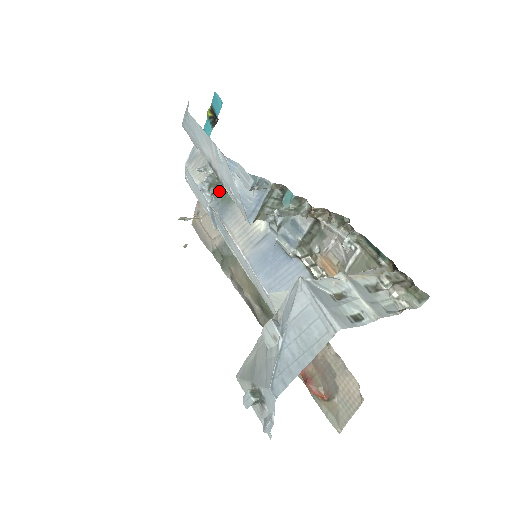
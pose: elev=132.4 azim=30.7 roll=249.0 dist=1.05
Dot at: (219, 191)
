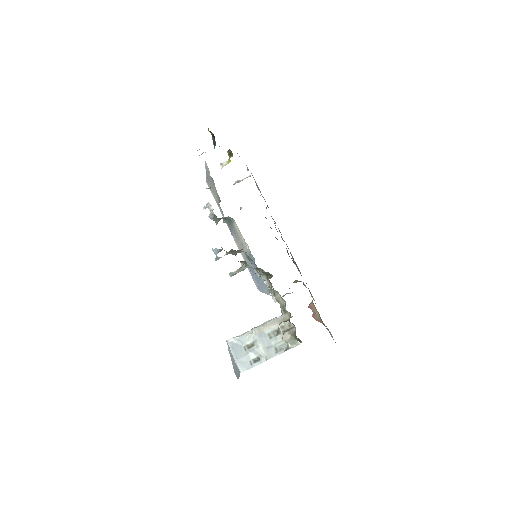
Dot at: (222, 217)
